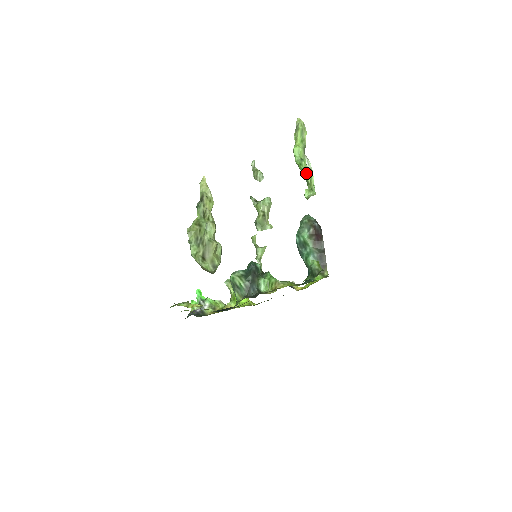
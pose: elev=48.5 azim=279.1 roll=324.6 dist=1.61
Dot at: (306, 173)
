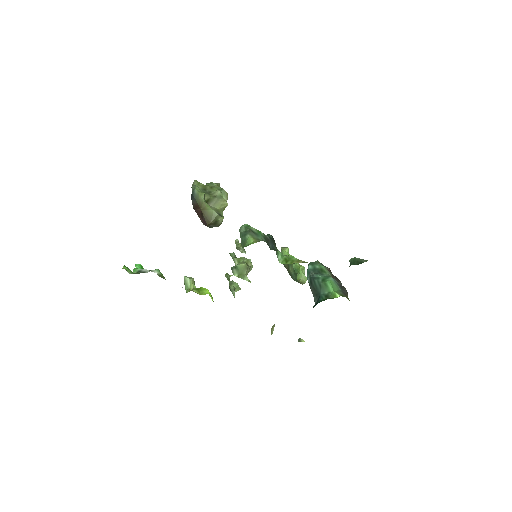
Dot at: (298, 265)
